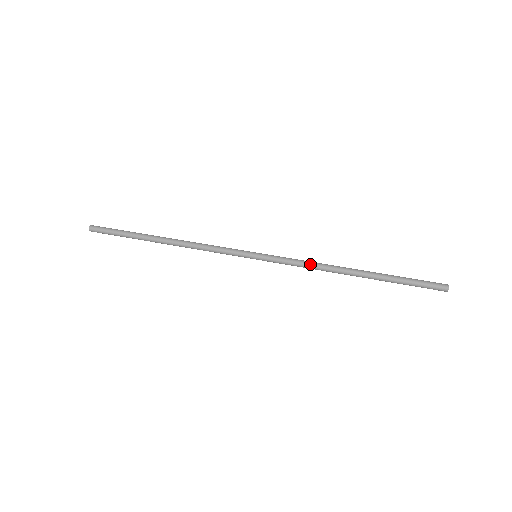
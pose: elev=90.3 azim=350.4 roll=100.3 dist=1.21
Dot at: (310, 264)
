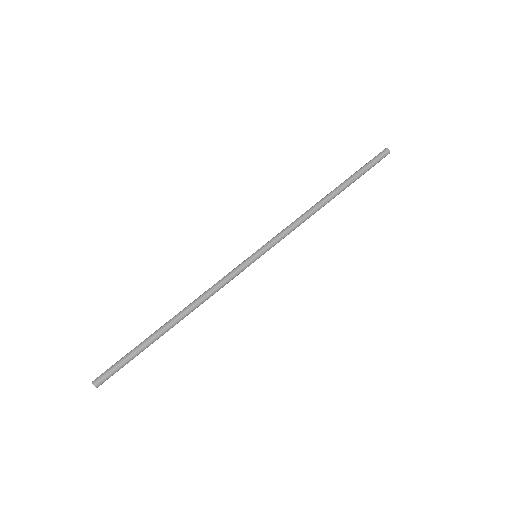
Dot at: (298, 221)
